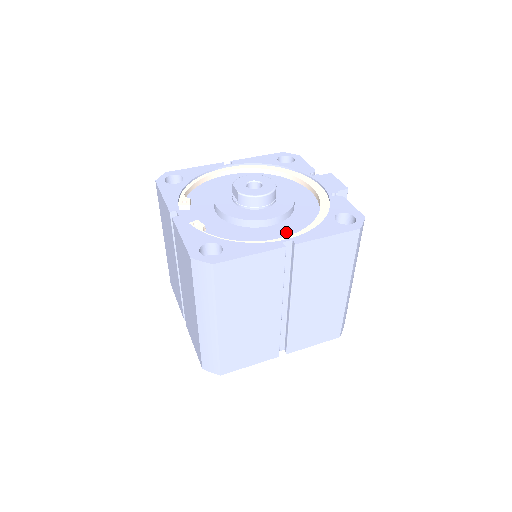
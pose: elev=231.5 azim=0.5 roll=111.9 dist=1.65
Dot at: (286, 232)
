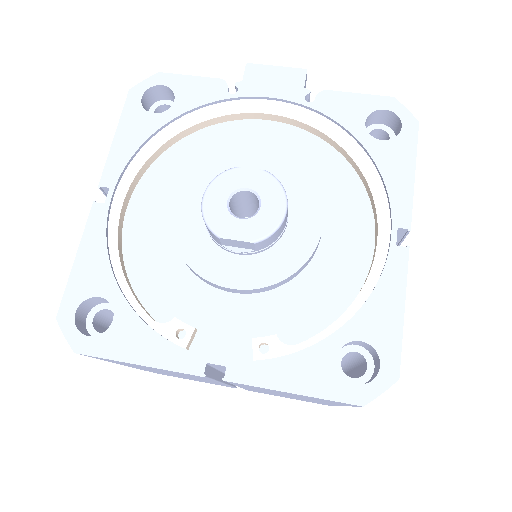
Dot at: (352, 219)
